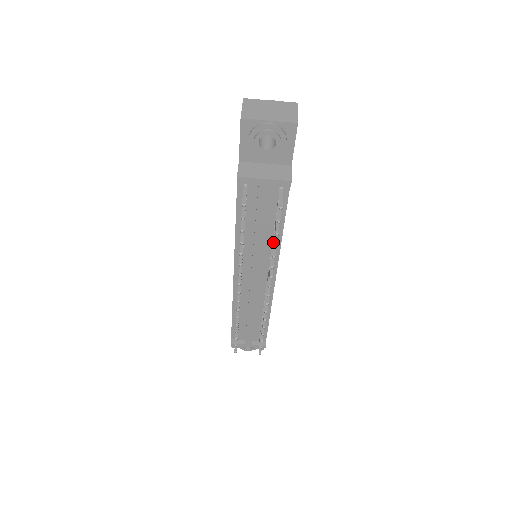
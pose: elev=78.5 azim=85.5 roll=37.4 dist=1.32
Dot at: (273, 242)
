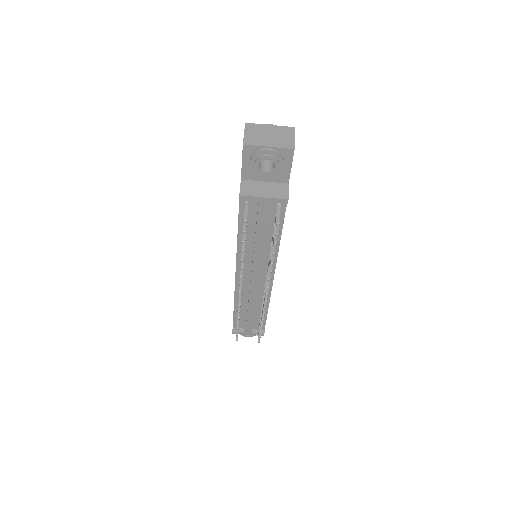
Dot at: (271, 249)
